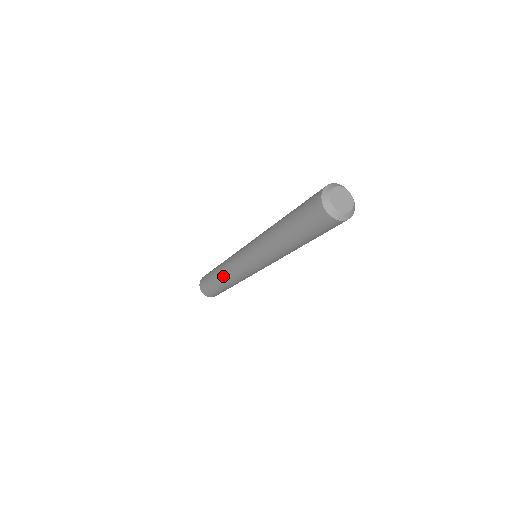
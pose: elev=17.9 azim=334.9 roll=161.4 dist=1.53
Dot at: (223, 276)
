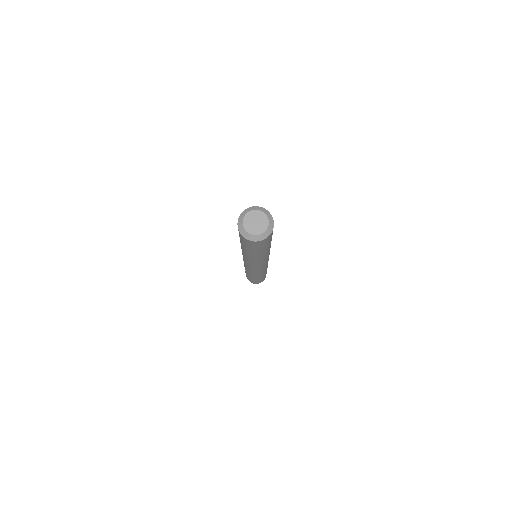
Dot at: (244, 266)
